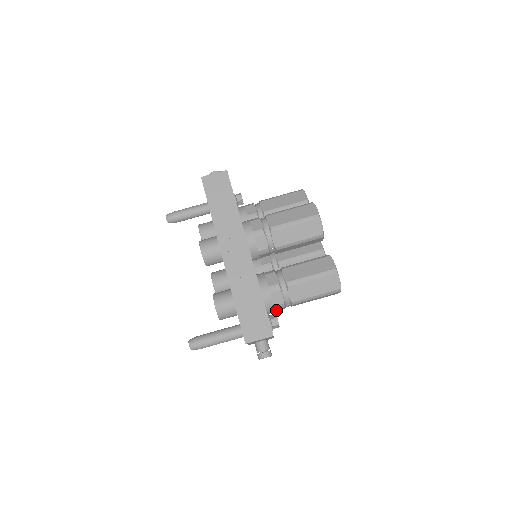
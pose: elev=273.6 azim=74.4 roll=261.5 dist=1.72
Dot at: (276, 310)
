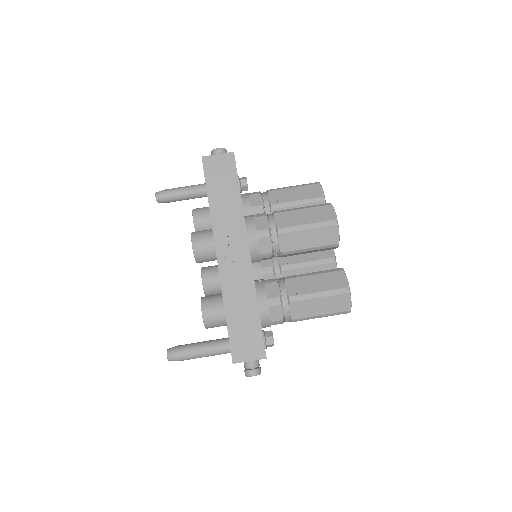
Dot at: occluded
